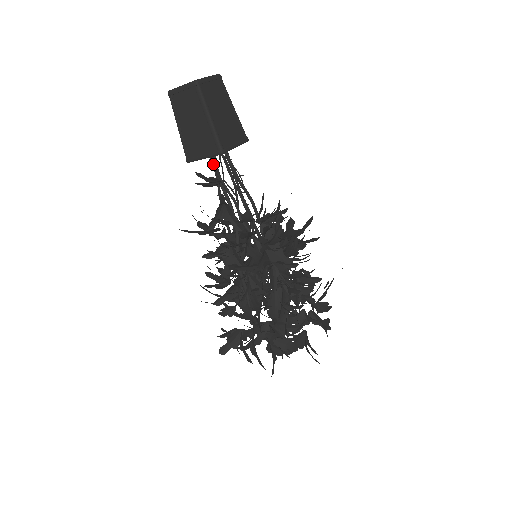
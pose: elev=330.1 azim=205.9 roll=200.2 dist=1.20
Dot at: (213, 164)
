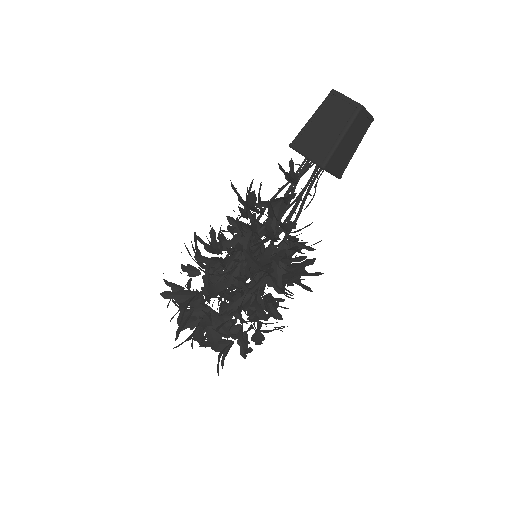
Dot at: (303, 166)
